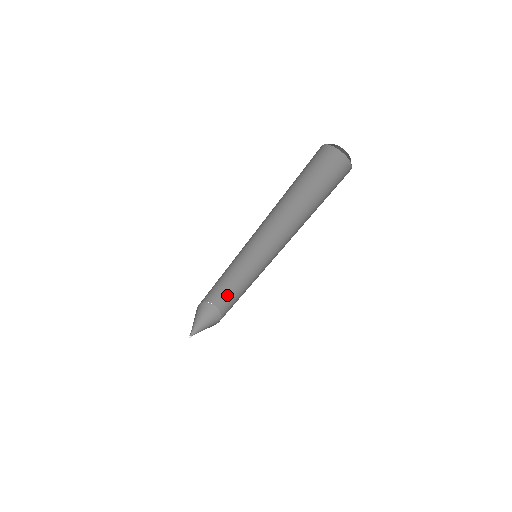
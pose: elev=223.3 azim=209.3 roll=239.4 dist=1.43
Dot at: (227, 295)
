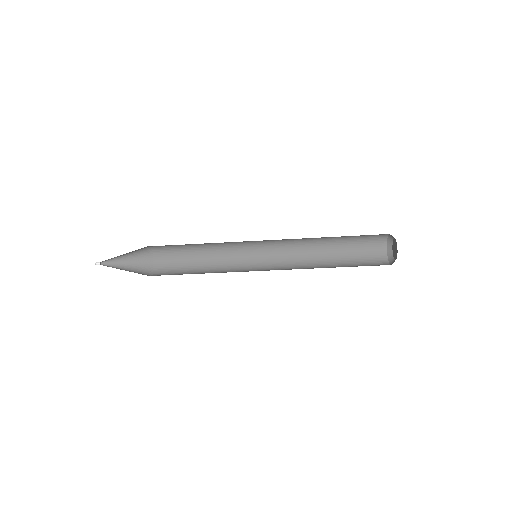
Dot at: (176, 248)
